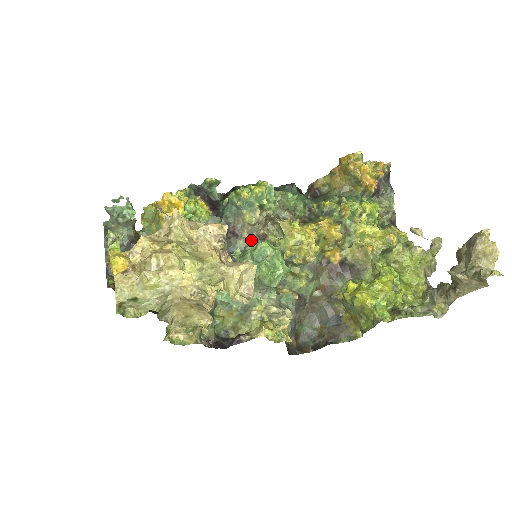
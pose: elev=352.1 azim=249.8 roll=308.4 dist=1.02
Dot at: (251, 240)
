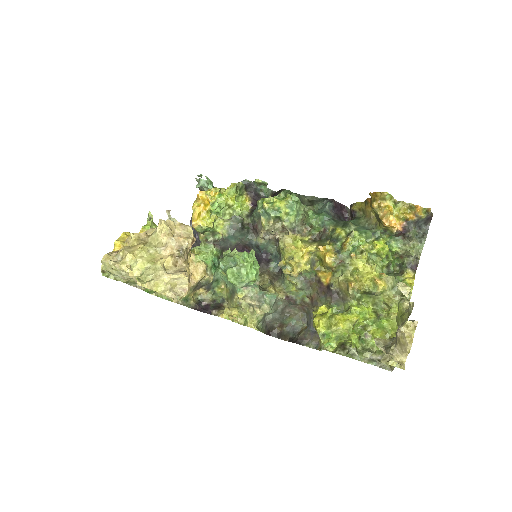
Dot at: occluded
